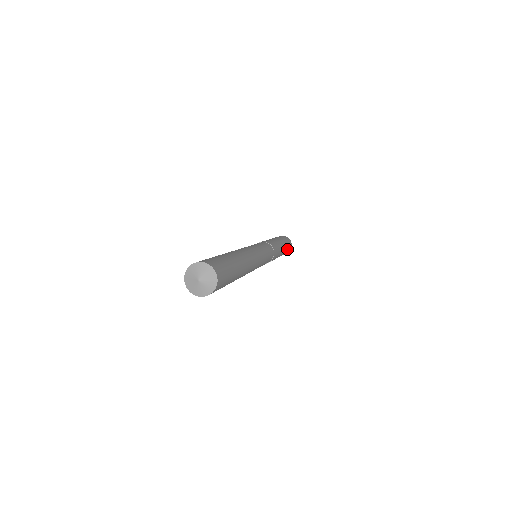
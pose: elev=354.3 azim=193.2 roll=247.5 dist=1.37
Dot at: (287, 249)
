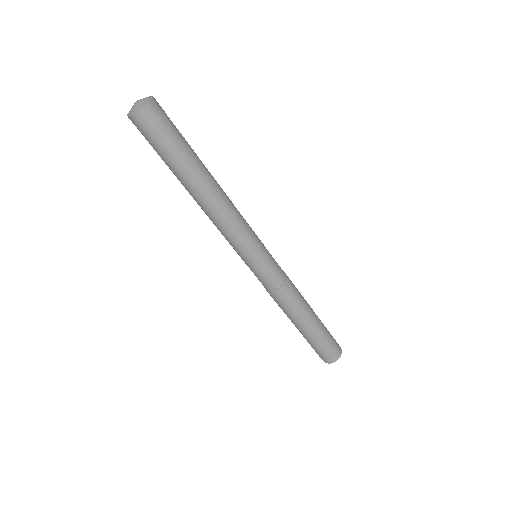
Dot at: (327, 330)
